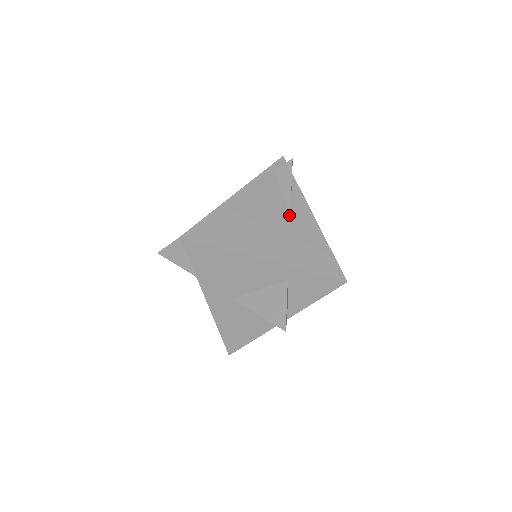
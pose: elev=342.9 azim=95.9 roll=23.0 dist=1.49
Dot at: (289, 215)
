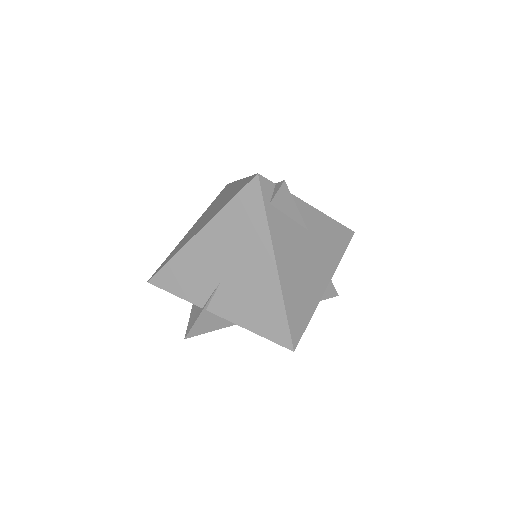
Dot at: (307, 231)
